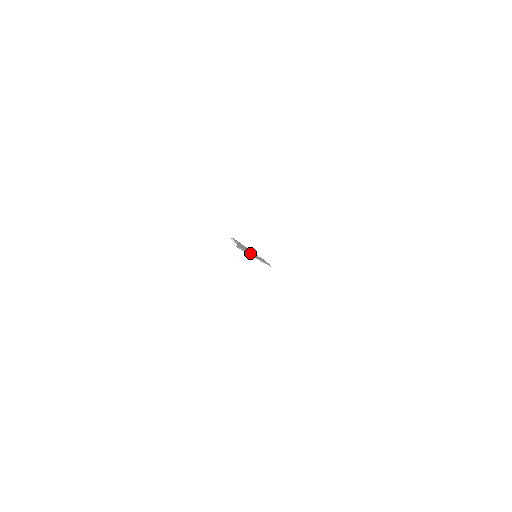
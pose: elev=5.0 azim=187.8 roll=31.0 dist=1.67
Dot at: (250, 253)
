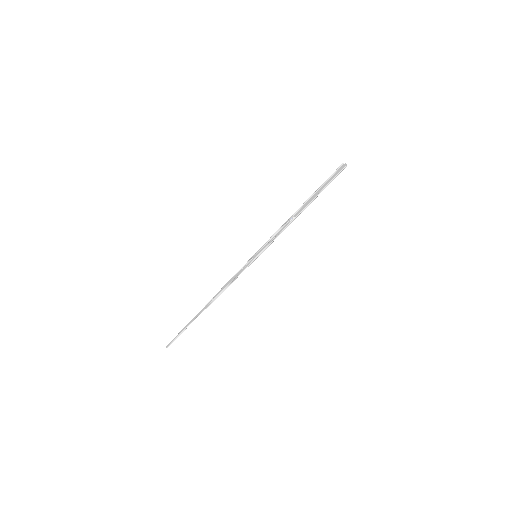
Dot at: occluded
